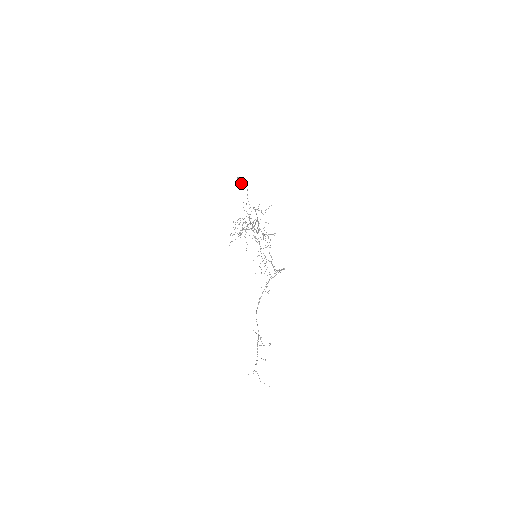
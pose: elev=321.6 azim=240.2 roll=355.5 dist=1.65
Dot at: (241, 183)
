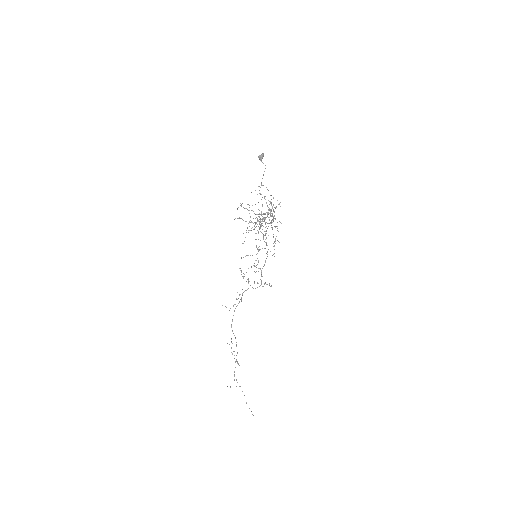
Dot at: occluded
